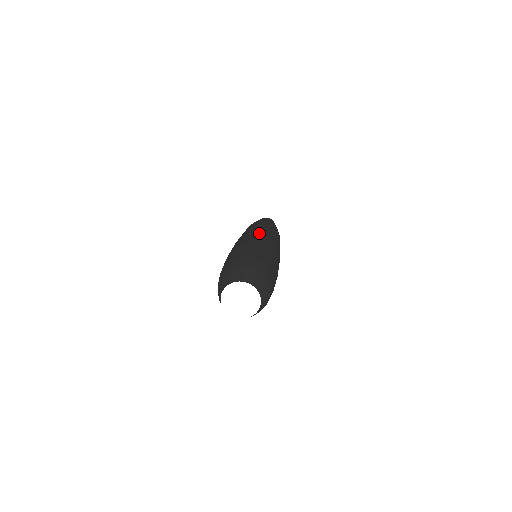
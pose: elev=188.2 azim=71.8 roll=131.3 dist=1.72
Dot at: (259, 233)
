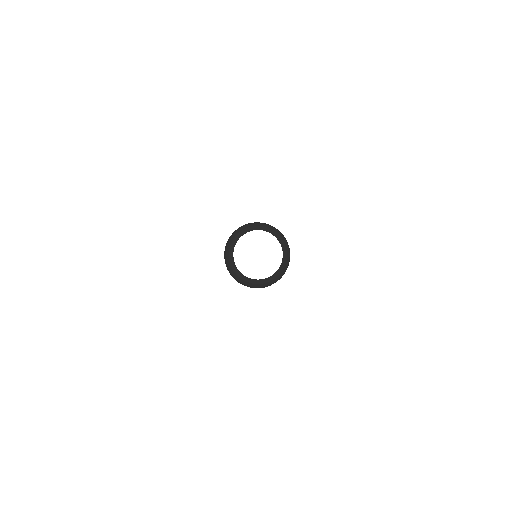
Dot at: occluded
